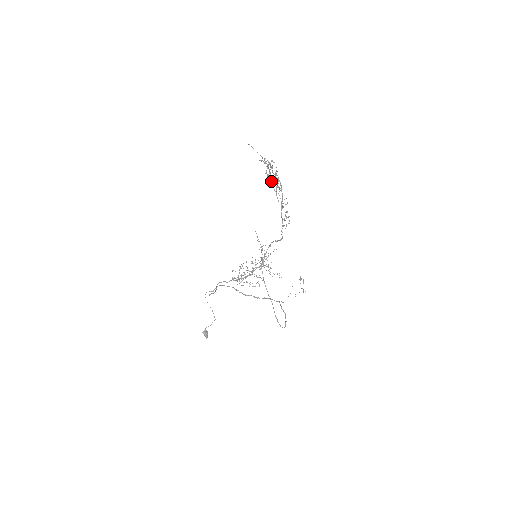
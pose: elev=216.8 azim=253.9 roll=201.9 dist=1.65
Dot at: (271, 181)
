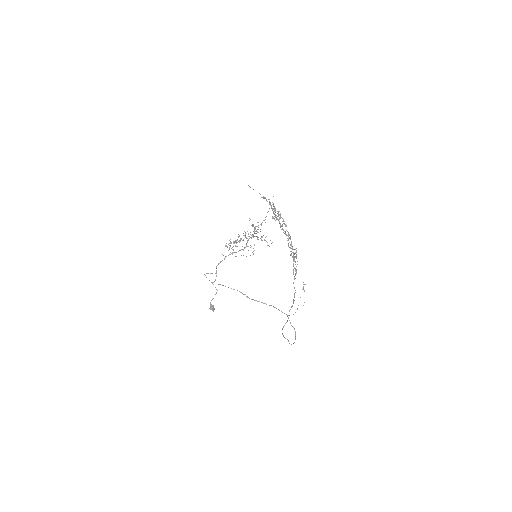
Dot at: occluded
